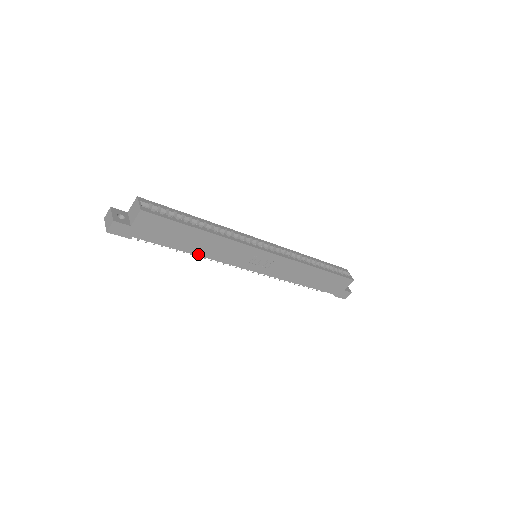
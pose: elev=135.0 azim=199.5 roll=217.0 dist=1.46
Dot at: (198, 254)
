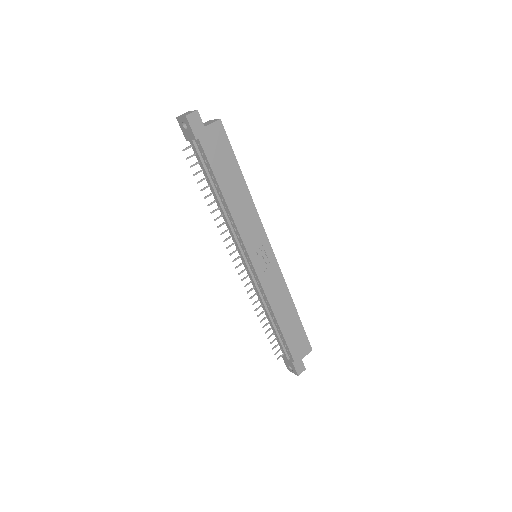
Dot at: (228, 204)
